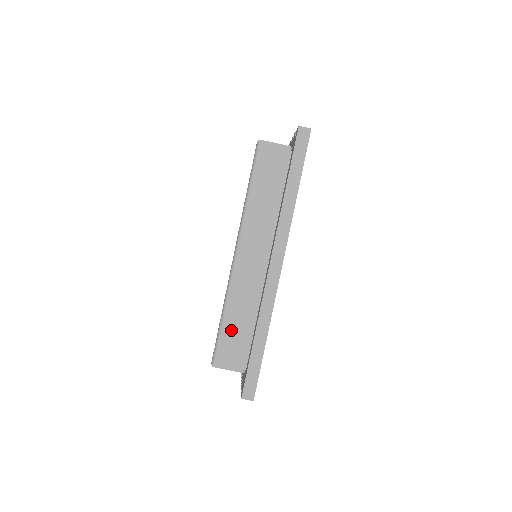
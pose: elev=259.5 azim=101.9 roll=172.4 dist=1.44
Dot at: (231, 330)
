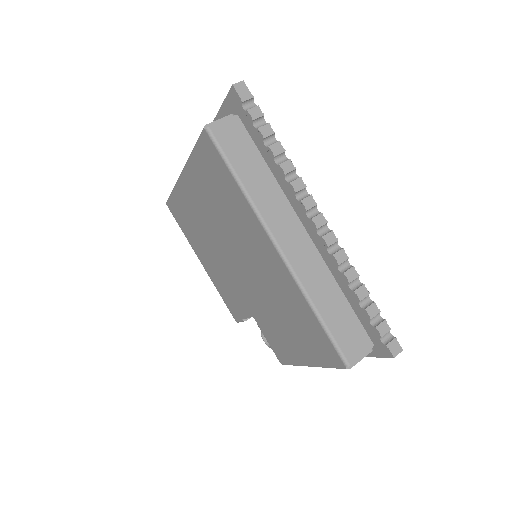
Dot at: occluded
